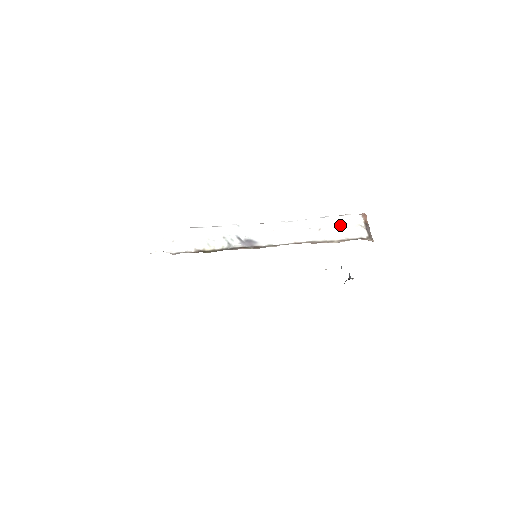
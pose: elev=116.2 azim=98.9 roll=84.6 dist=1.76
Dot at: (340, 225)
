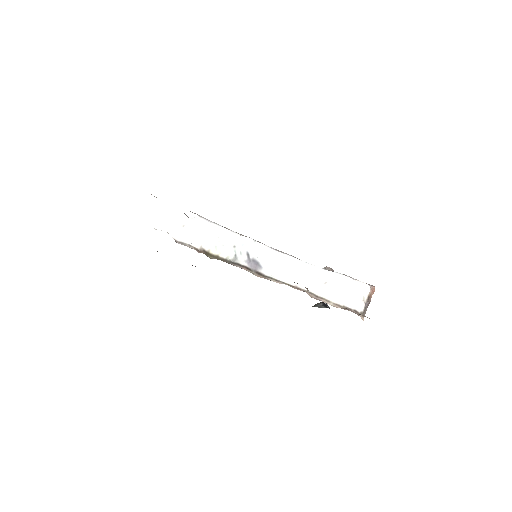
Dot at: (346, 288)
